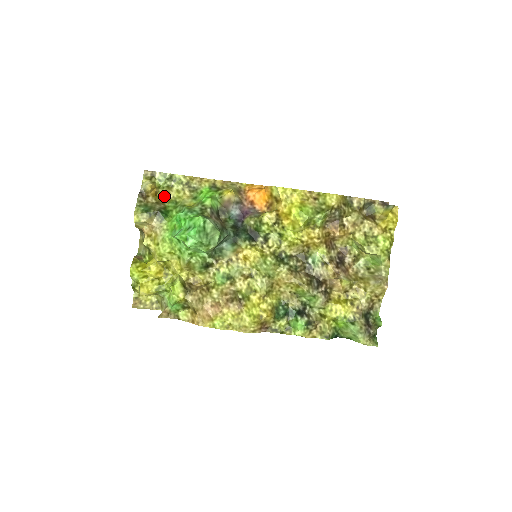
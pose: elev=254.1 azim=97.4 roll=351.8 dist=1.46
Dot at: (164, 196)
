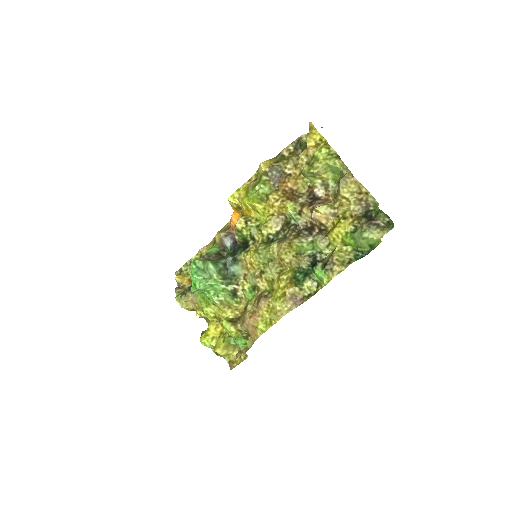
Dot at: occluded
